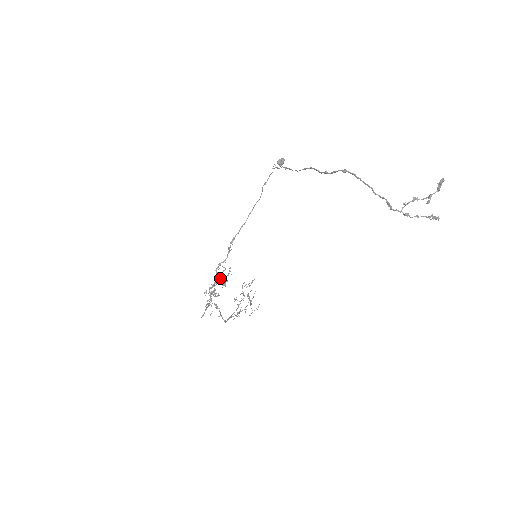
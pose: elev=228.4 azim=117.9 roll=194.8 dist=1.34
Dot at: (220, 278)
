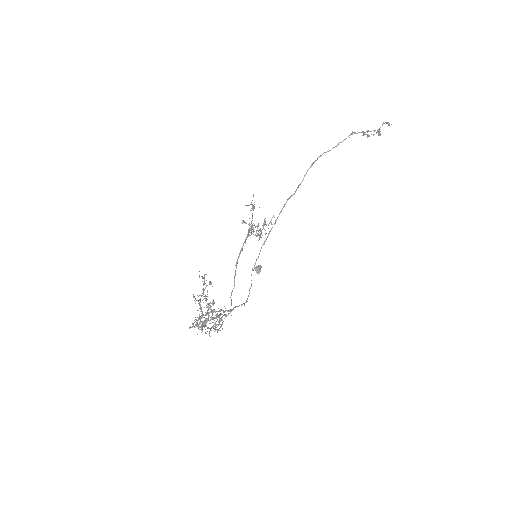
Dot at: (210, 328)
